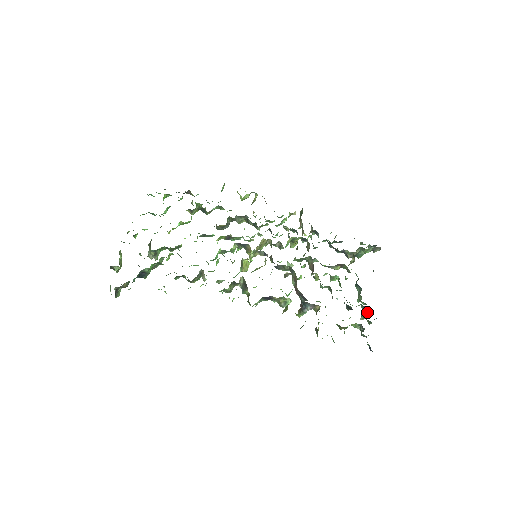
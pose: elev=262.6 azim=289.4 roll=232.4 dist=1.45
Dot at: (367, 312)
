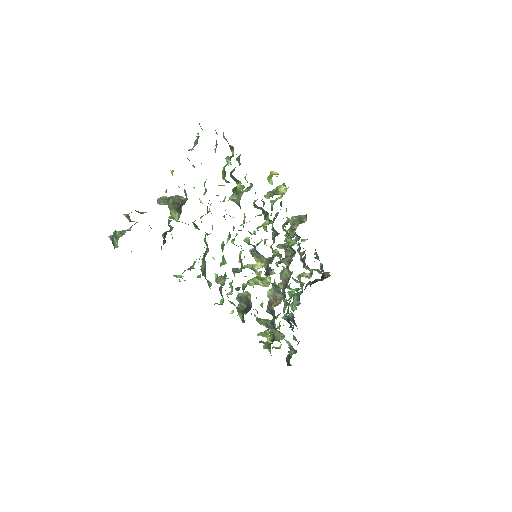
Dot at: (293, 321)
